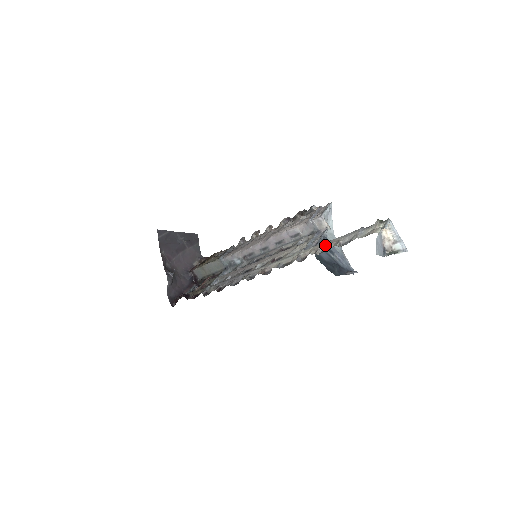
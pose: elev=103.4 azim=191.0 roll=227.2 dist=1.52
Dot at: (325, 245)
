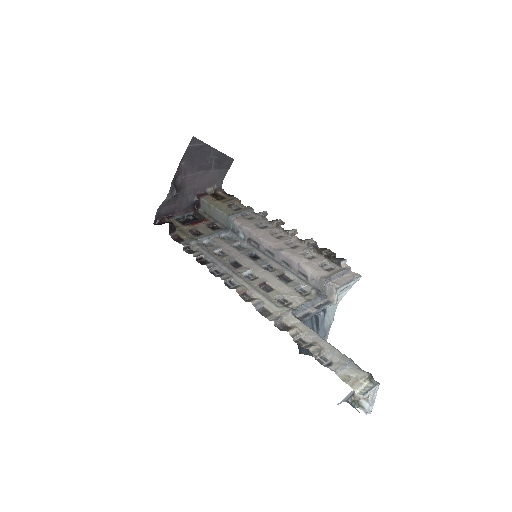
Dot at: (309, 336)
